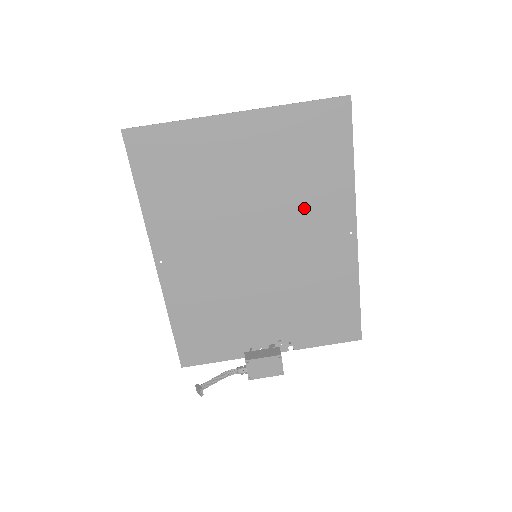
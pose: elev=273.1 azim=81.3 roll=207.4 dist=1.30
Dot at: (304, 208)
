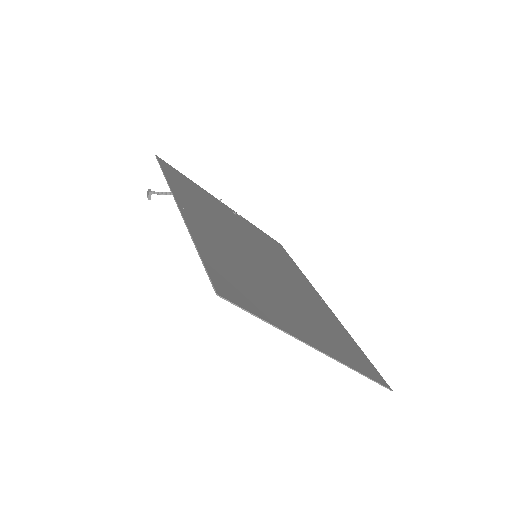
Dot at: (308, 302)
